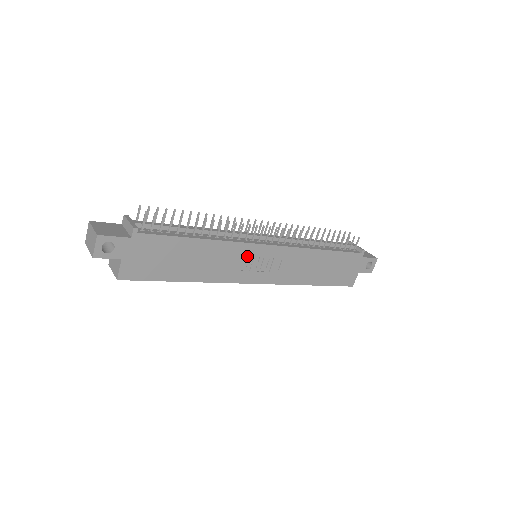
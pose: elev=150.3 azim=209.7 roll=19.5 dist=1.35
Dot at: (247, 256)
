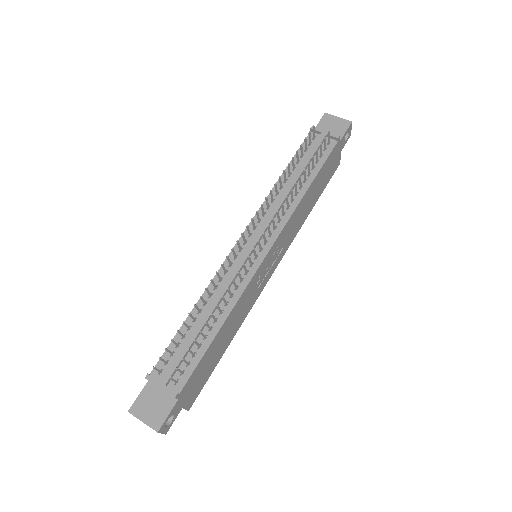
Dot at: (256, 279)
